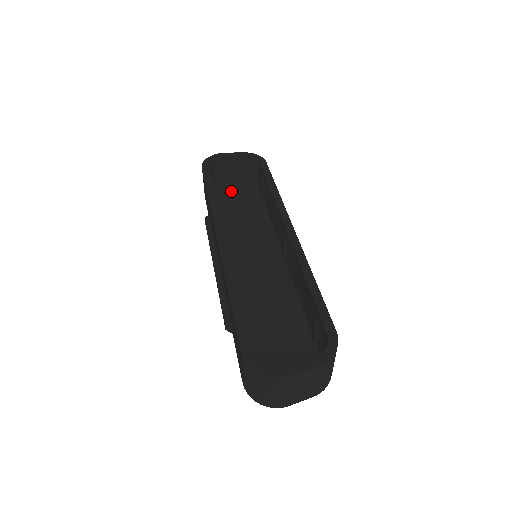
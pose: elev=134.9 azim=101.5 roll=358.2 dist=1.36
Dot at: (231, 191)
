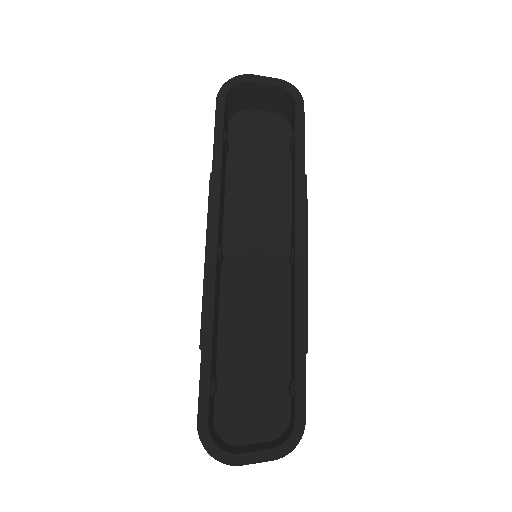
Dot at: (254, 125)
